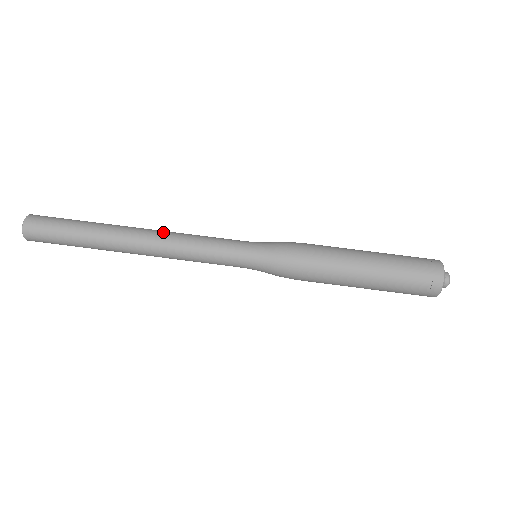
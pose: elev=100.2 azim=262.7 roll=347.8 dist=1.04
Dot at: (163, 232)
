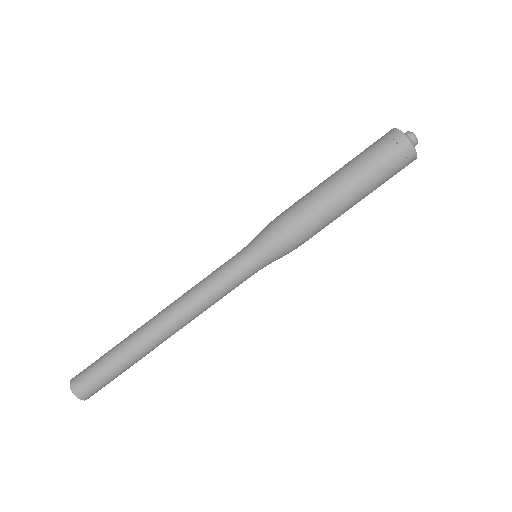
Dot at: (175, 307)
